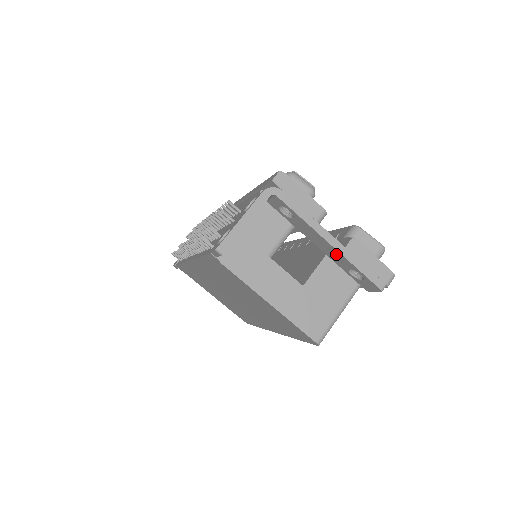
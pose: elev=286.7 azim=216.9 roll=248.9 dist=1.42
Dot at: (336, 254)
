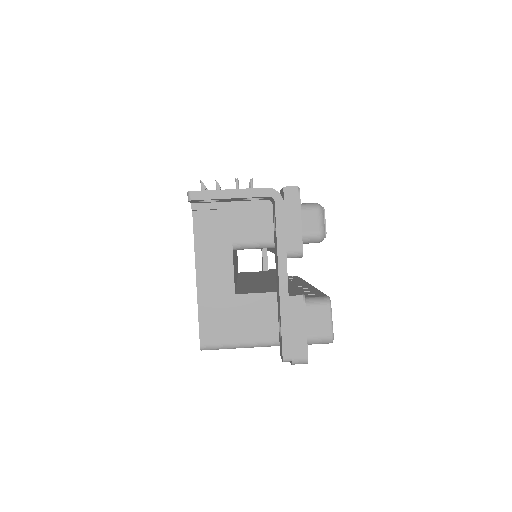
Dot at: occluded
